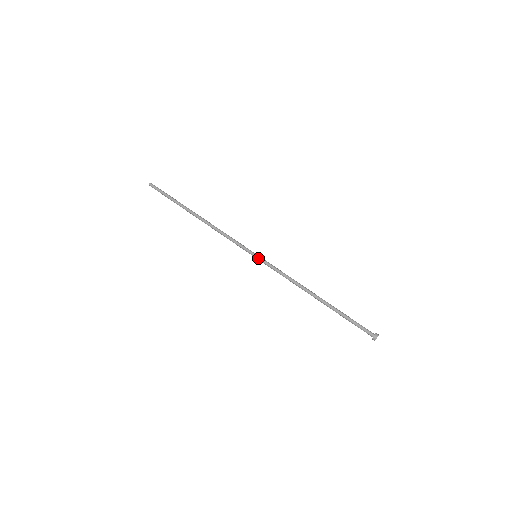
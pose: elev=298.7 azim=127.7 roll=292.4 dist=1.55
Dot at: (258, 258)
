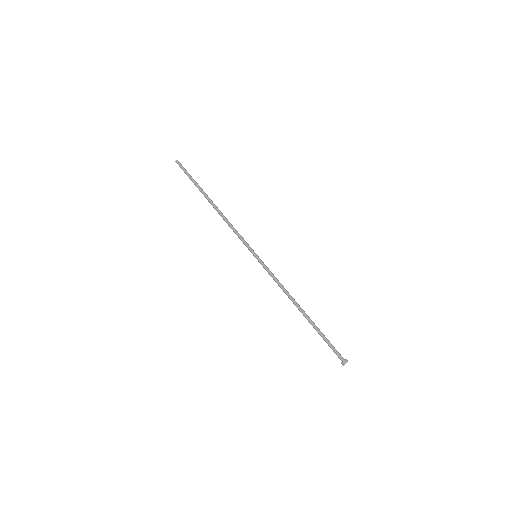
Dot at: (257, 259)
